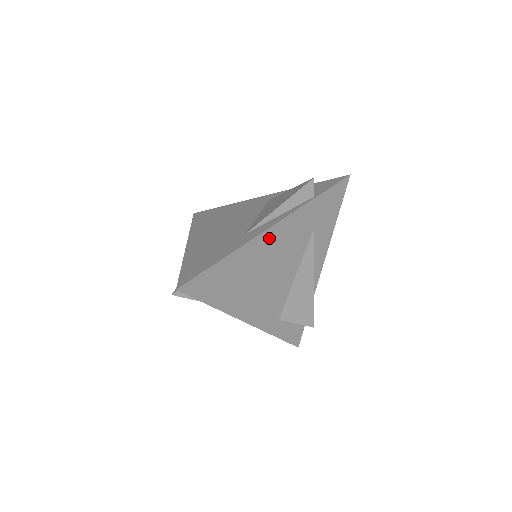
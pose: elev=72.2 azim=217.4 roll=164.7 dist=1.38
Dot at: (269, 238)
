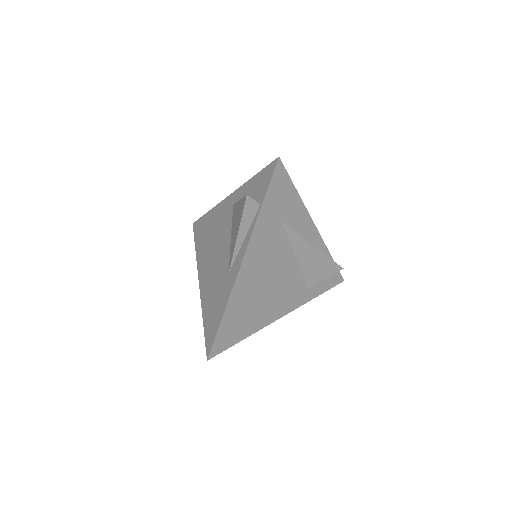
Dot at: (247, 268)
